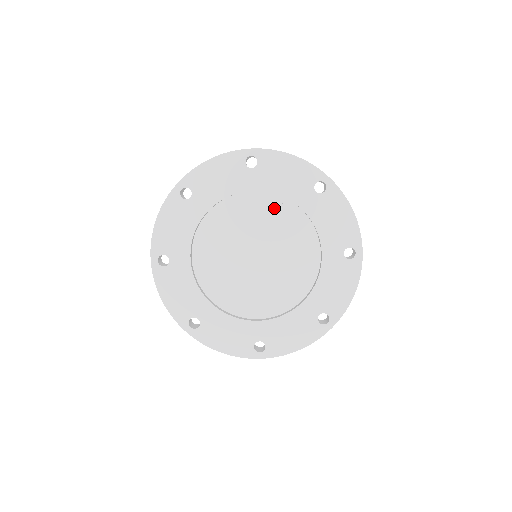
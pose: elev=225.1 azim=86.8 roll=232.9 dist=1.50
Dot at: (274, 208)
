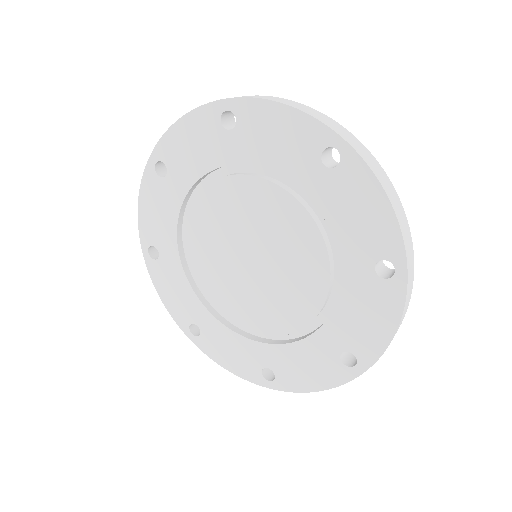
Dot at: (266, 191)
